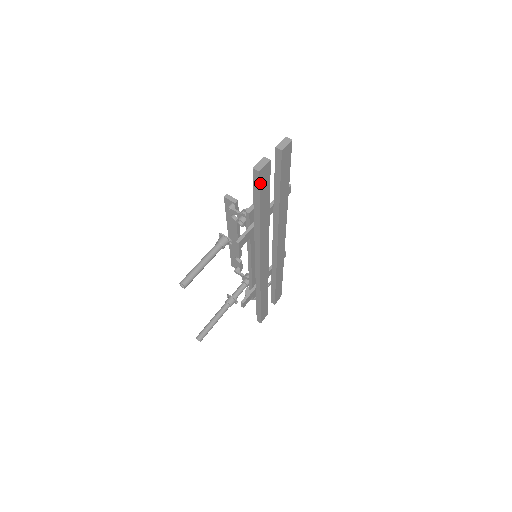
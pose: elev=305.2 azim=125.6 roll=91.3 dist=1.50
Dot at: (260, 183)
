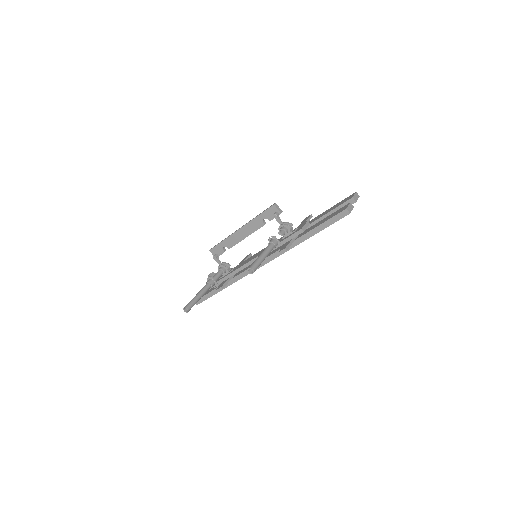
Dot at: (339, 219)
